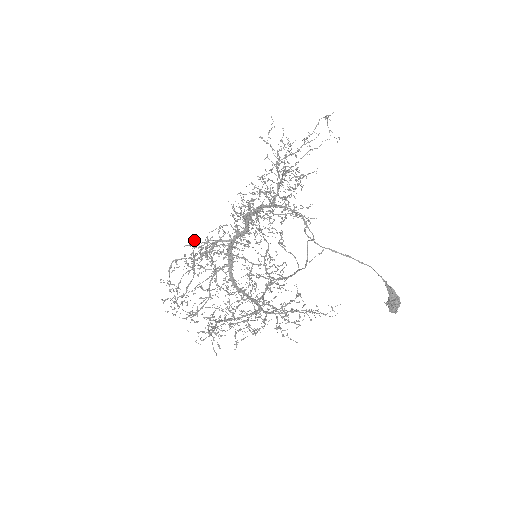
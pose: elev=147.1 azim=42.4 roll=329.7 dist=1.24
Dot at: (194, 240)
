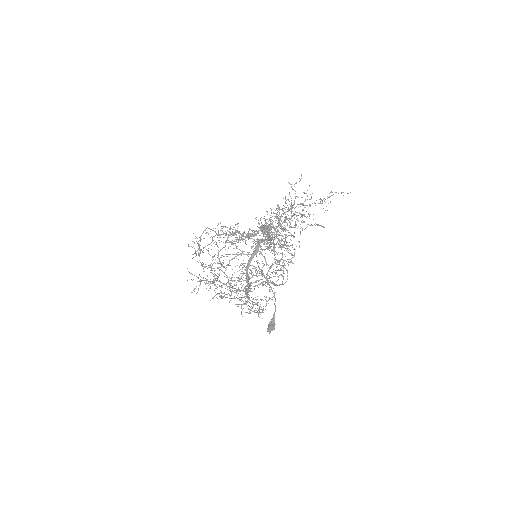
Dot at: occluded
